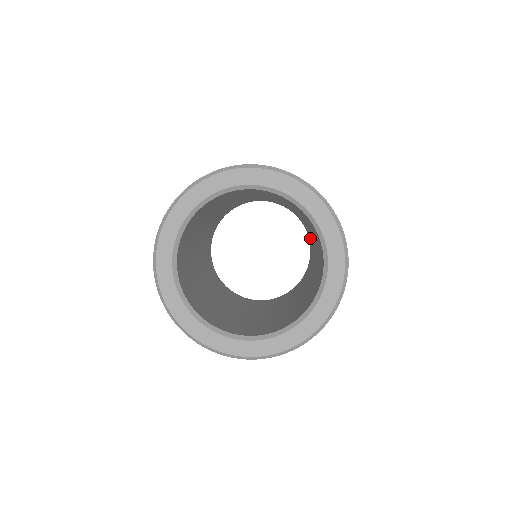
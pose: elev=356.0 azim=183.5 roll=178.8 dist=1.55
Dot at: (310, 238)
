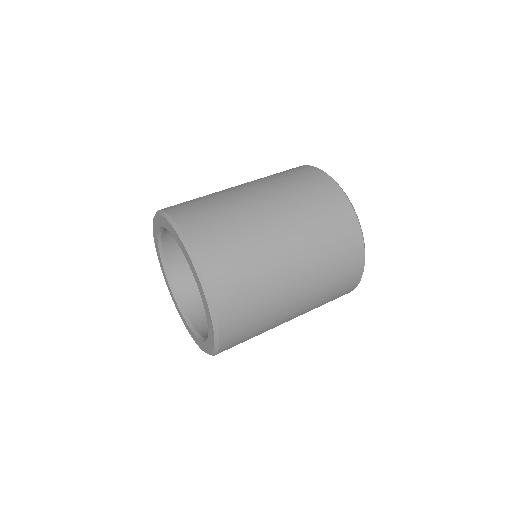
Dot at: occluded
